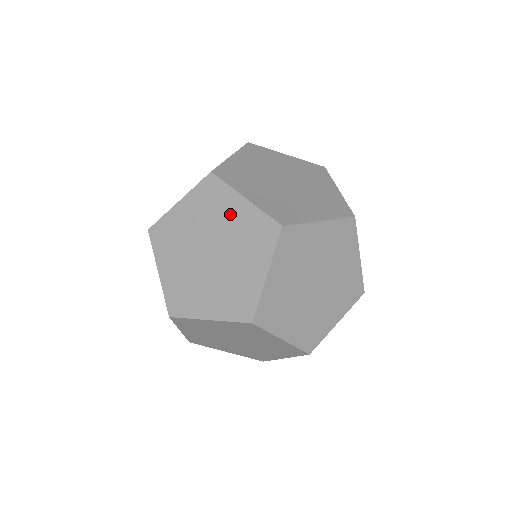
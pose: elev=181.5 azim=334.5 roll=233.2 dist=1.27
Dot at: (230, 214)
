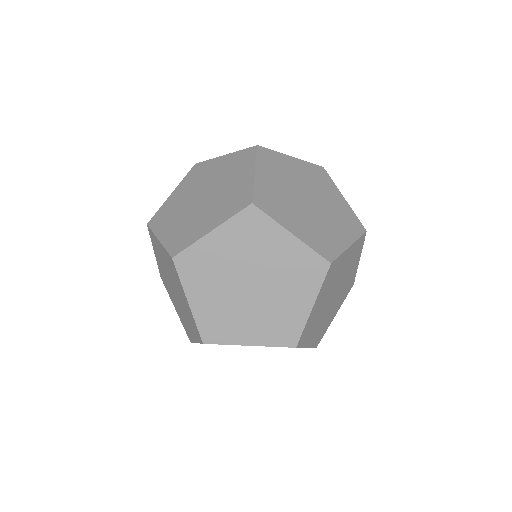
Dot at: (162, 255)
